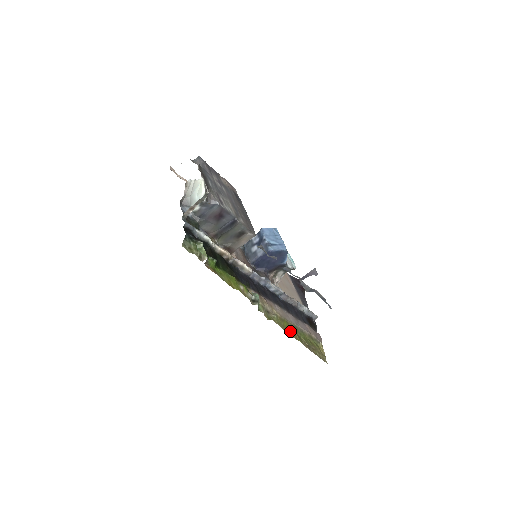
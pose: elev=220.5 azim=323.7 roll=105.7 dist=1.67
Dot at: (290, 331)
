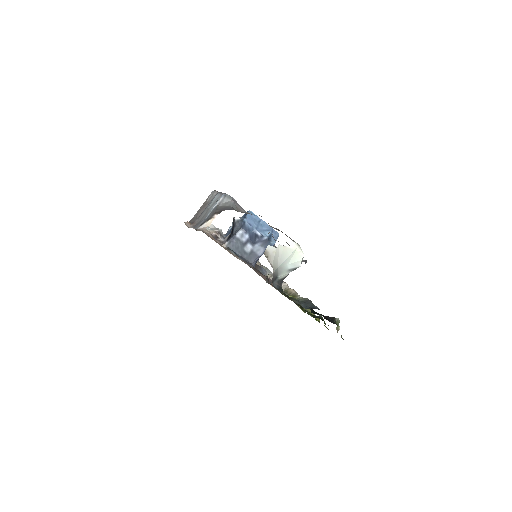
Dot at: occluded
